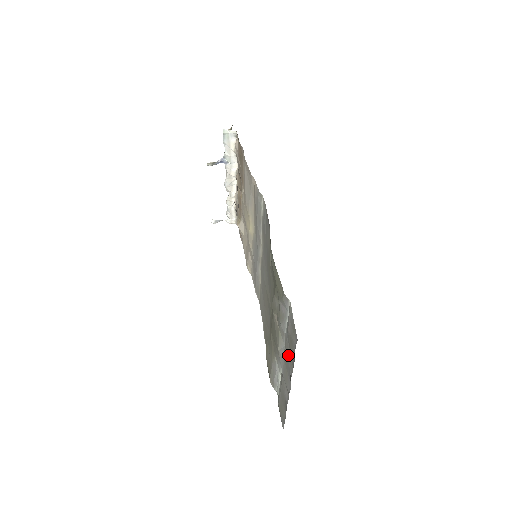
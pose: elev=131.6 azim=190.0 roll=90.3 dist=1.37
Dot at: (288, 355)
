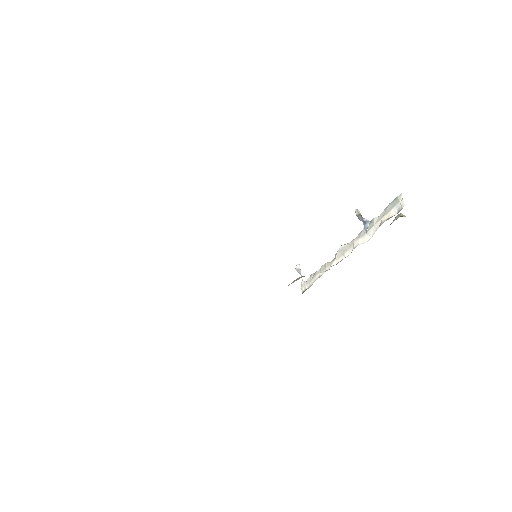
Dot at: occluded
